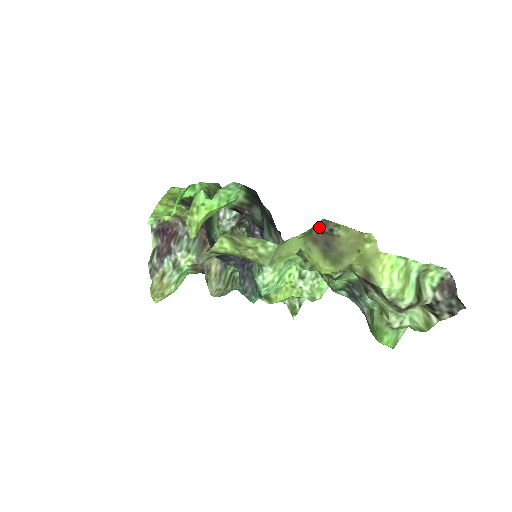
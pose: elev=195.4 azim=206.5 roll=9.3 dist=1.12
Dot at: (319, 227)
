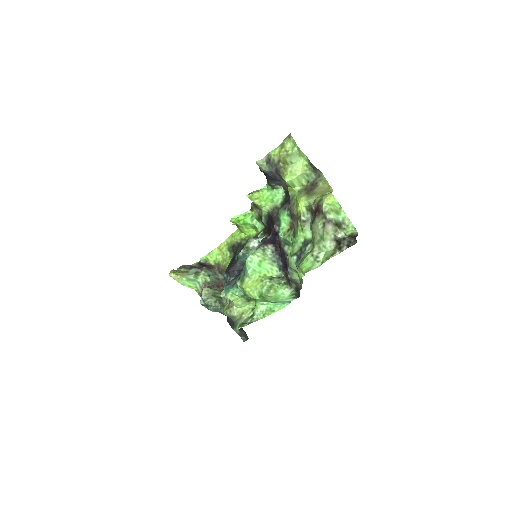
Dot at: (312, 182)
